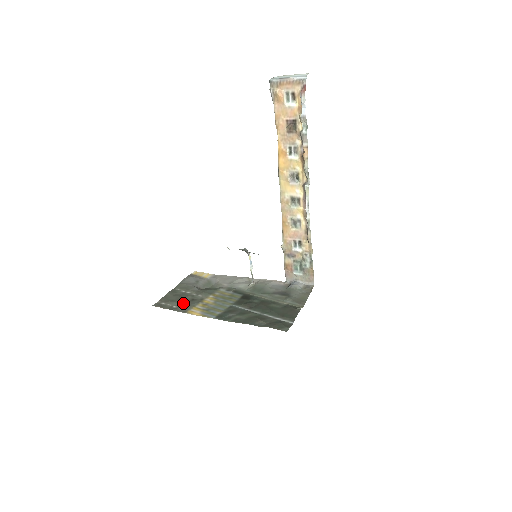
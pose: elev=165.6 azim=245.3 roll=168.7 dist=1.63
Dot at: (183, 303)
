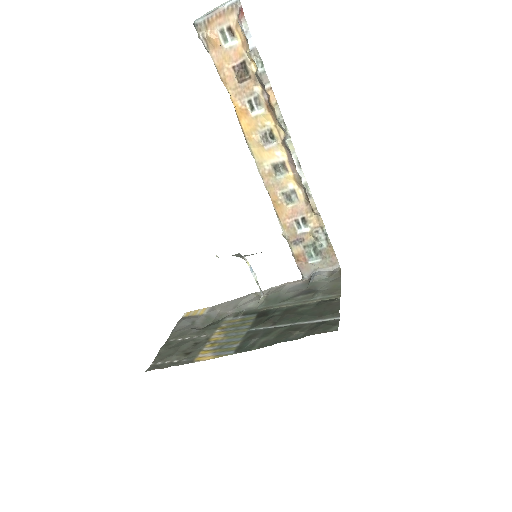
Dot at: (185, 352)
